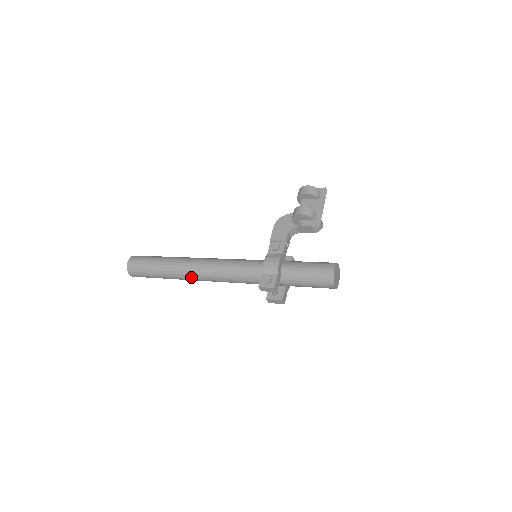
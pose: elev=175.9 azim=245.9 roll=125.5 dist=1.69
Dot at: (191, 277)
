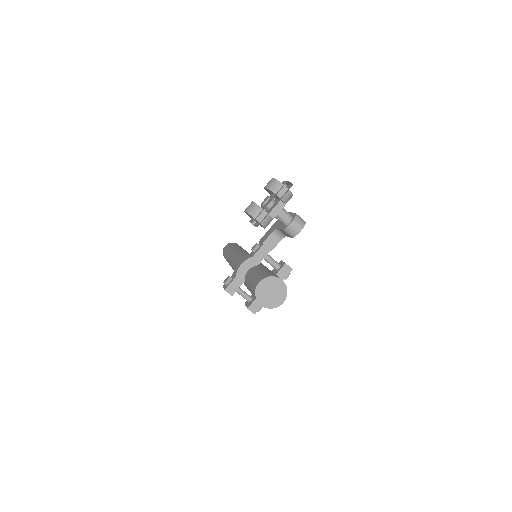
Dot at: occluded
